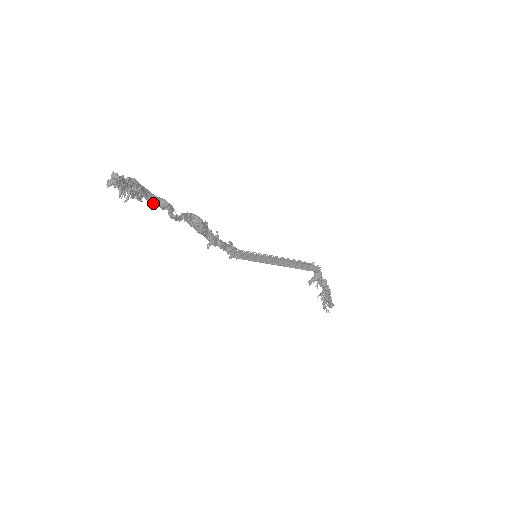
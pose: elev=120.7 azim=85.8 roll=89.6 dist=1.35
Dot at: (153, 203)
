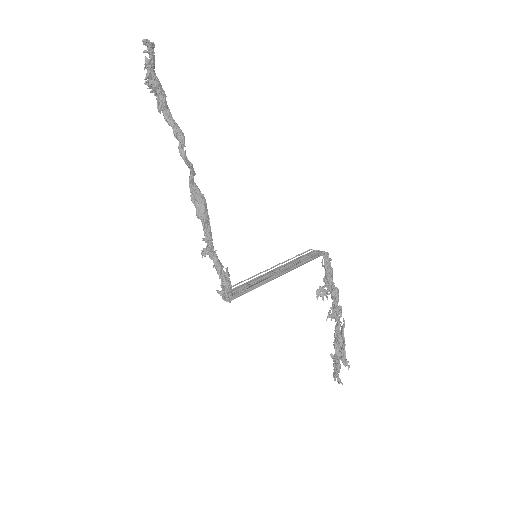
Dot at: (169, 124)
